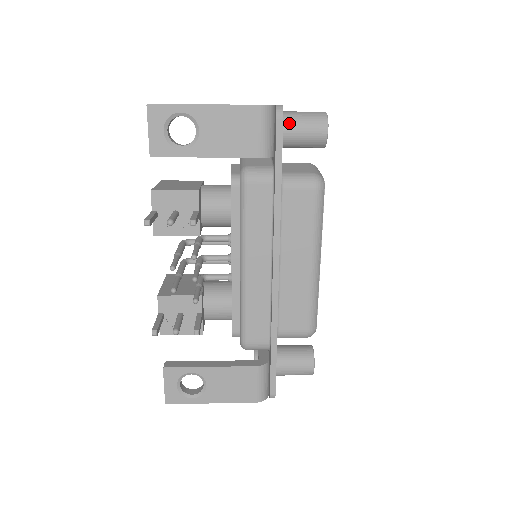
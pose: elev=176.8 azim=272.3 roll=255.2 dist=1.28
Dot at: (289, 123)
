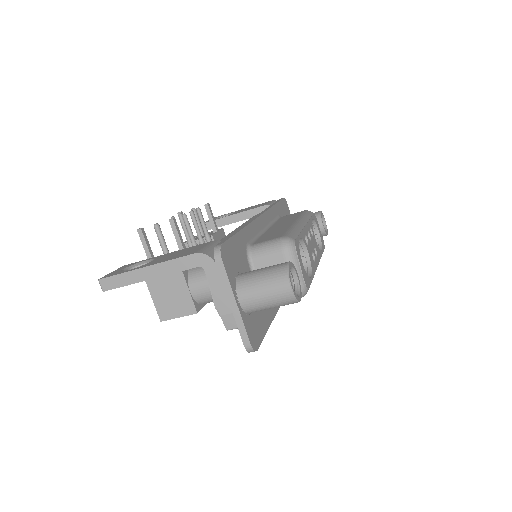
Dot at: occluded
